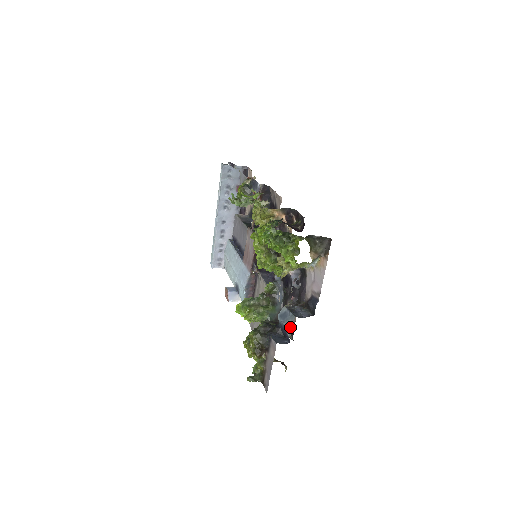
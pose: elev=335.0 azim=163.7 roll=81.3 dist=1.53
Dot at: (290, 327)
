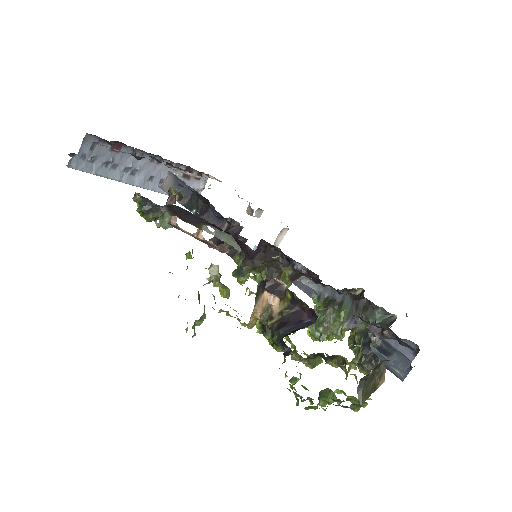
Dot at: (380, 309)
